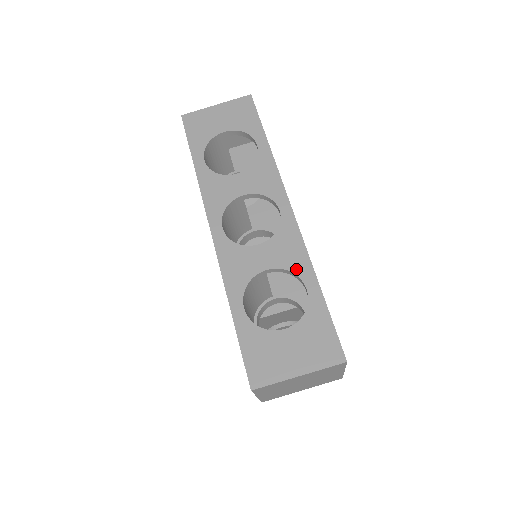
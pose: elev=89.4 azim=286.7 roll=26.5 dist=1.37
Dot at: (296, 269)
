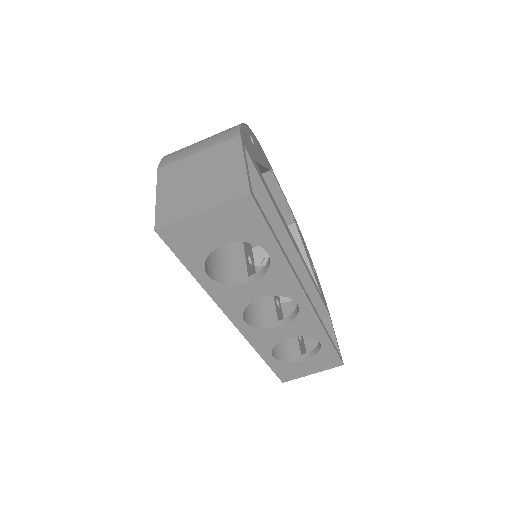
Dot at: (312, 335)
